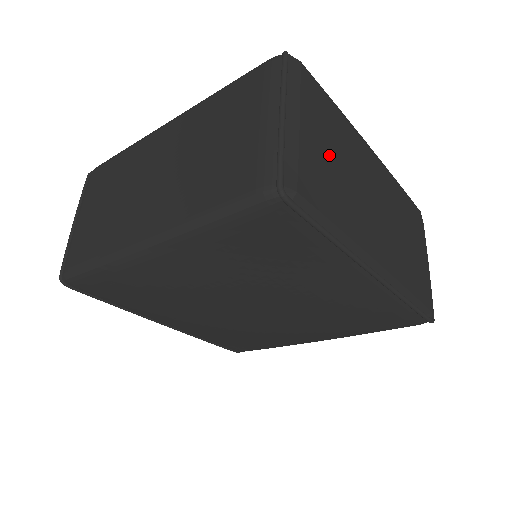
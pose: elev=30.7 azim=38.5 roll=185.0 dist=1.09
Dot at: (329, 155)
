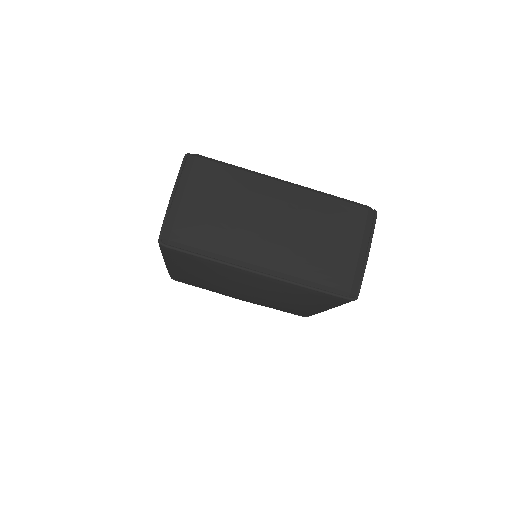
Dot at: (208, 209)
